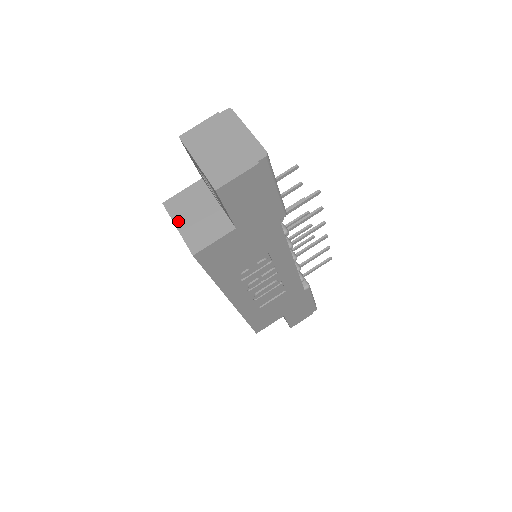
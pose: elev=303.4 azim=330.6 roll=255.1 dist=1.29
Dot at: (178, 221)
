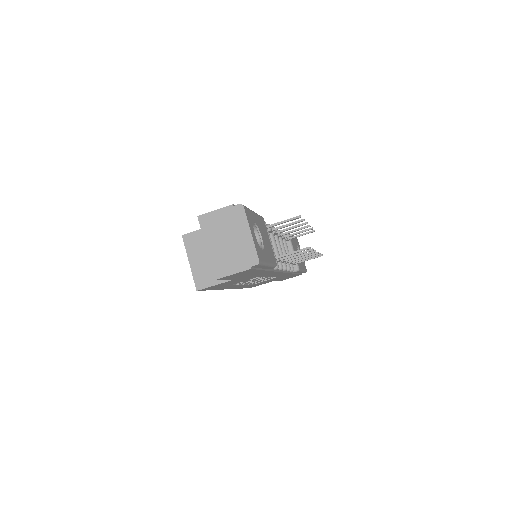
Dot at: (191, 257)
